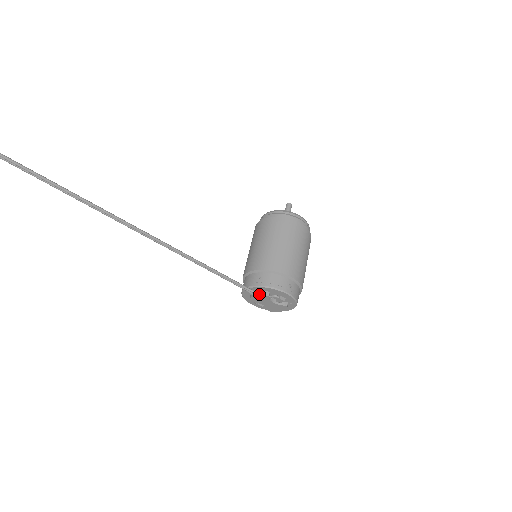
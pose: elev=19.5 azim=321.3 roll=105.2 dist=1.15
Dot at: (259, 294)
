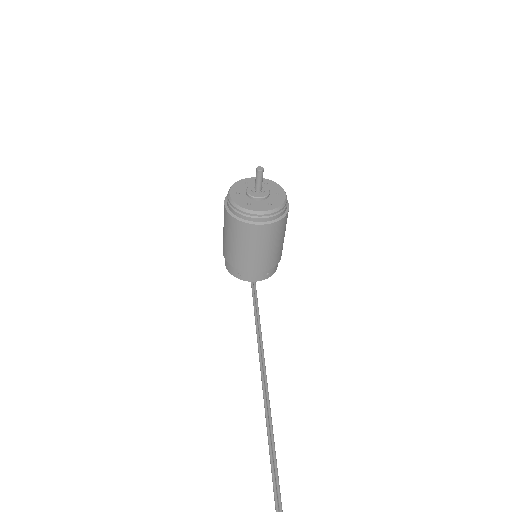
Dot at: occluded
